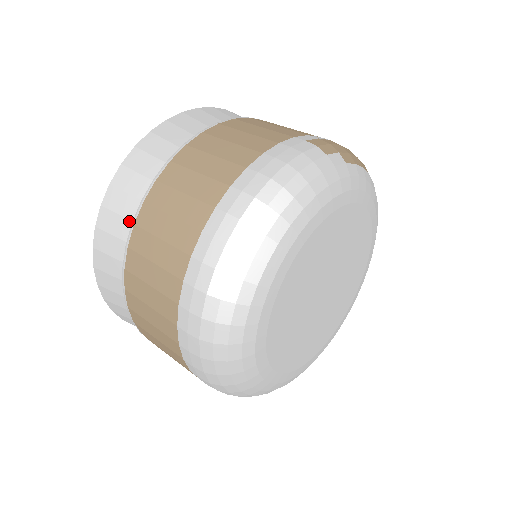
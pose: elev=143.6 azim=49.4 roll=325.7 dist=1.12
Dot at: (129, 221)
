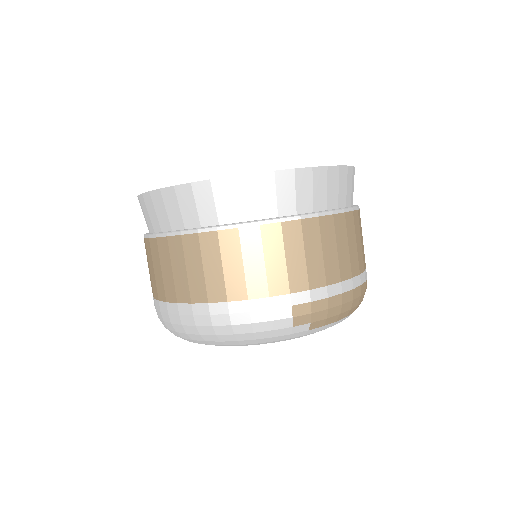
Dot at: (159, 224)
